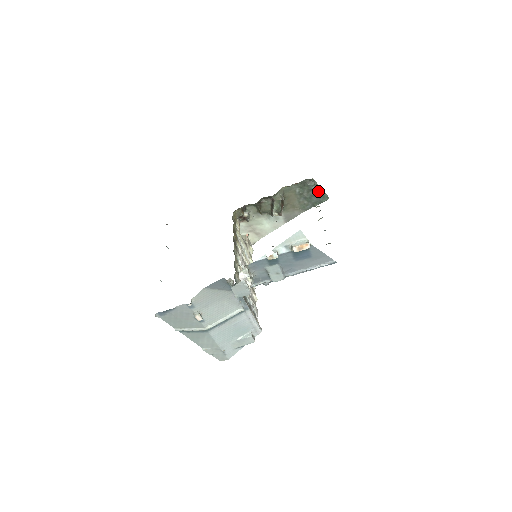
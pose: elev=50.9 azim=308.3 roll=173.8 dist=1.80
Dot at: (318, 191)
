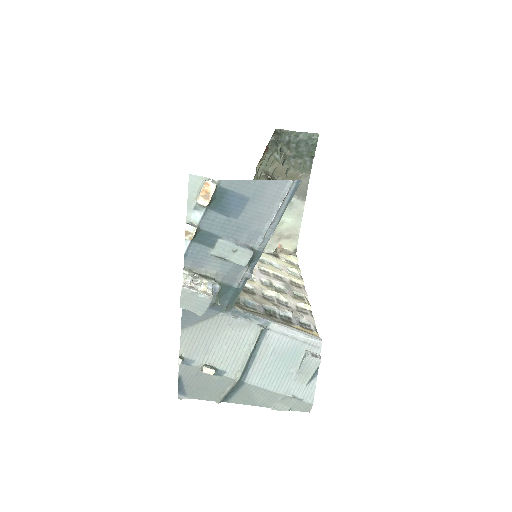
Dot at: (296, 137)
